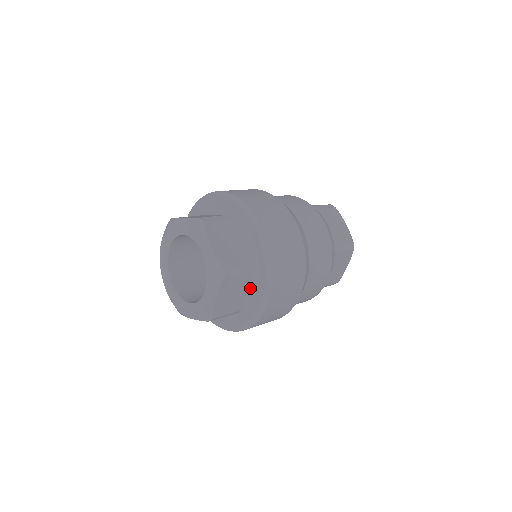
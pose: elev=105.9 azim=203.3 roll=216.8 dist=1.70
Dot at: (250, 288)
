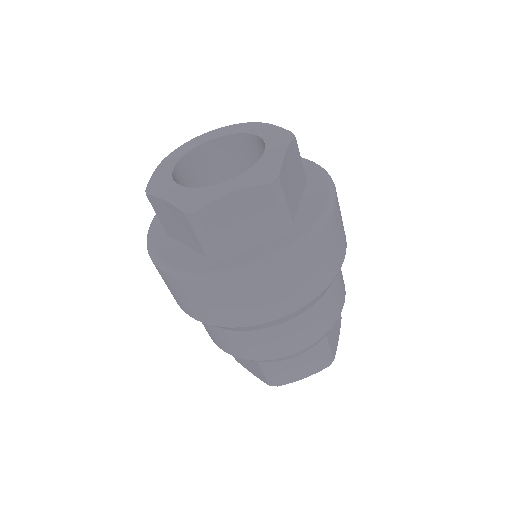
Dot at: (258, 241)
